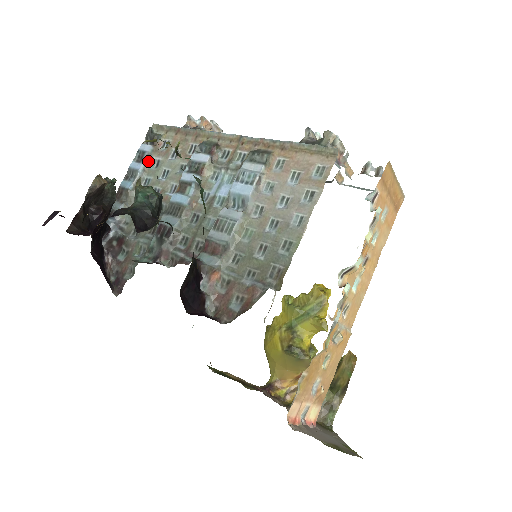
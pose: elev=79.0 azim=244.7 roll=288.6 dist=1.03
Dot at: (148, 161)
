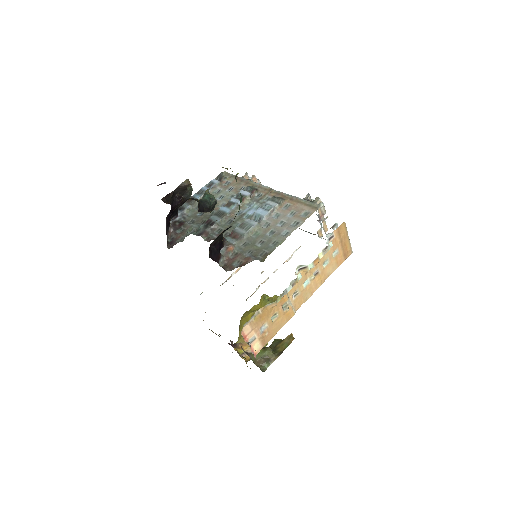
Dot at: (214, 188)
